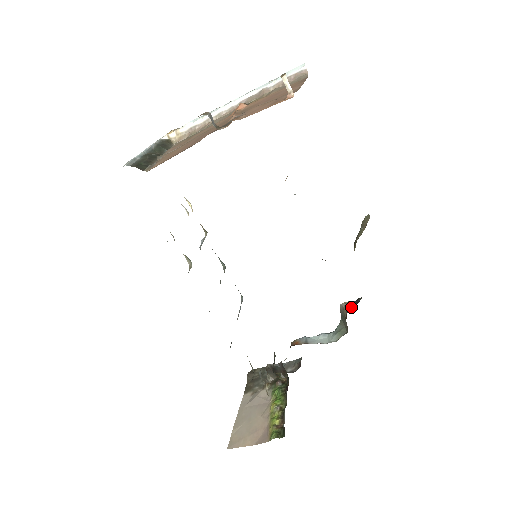
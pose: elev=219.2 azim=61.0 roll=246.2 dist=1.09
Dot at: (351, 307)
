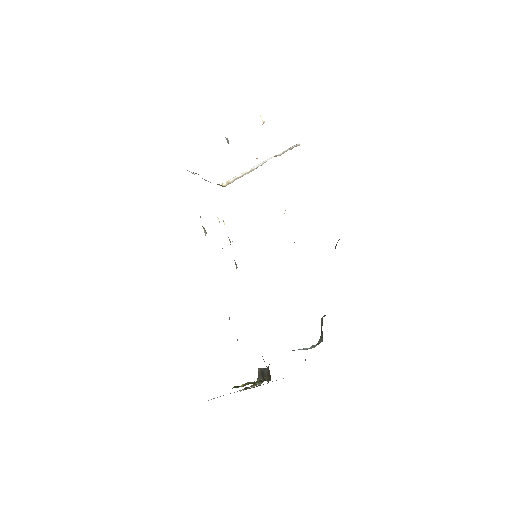
Dot at: (325, 315)
